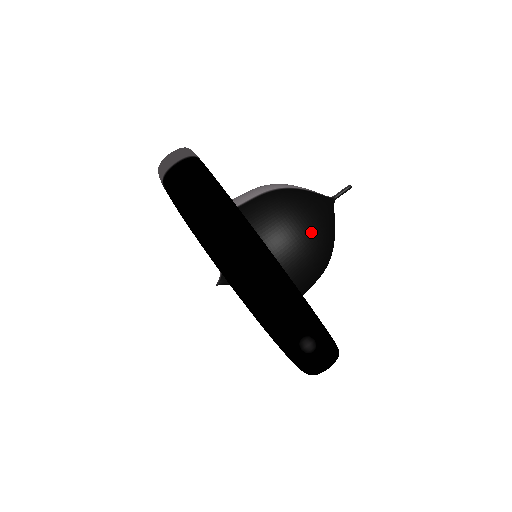
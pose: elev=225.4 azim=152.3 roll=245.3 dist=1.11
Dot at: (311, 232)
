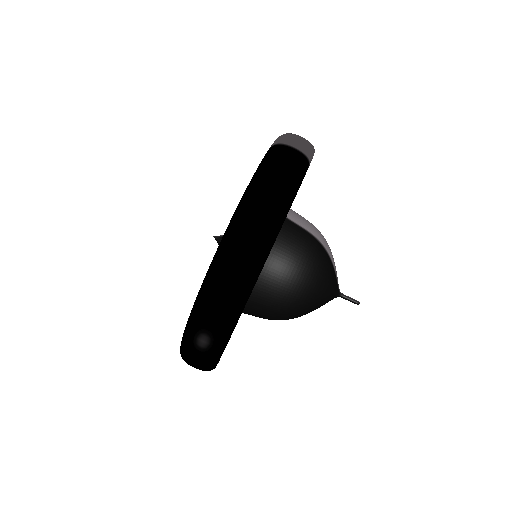
Dot at: (300, 292)
